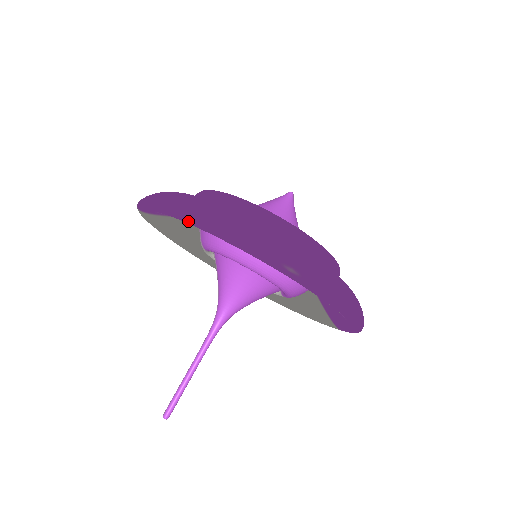
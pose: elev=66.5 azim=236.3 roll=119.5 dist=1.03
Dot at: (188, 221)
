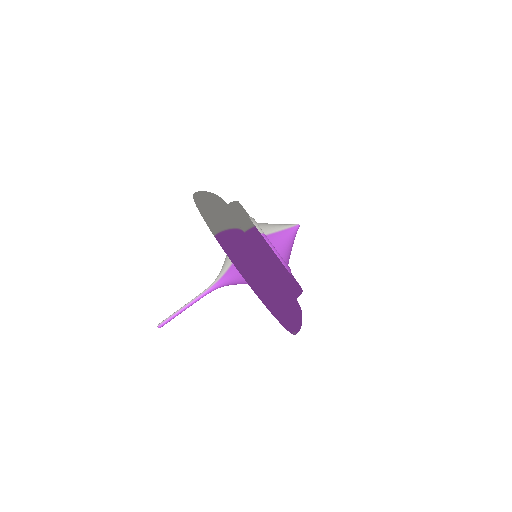
Dot at: (264, 304)
